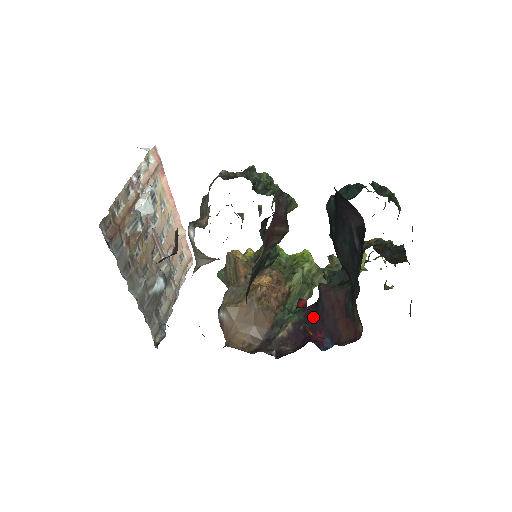
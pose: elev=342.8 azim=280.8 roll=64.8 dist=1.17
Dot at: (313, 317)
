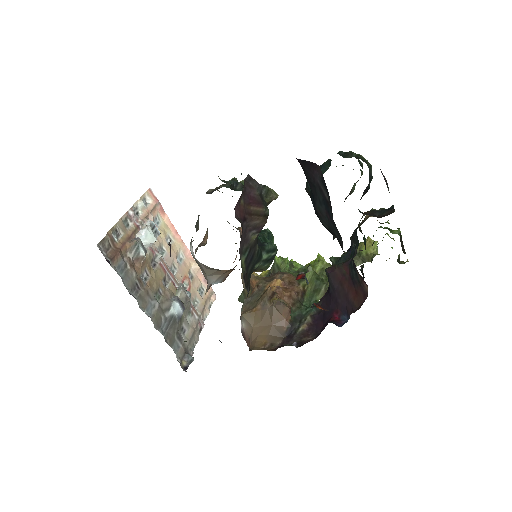
Dot at: (328, 302)
